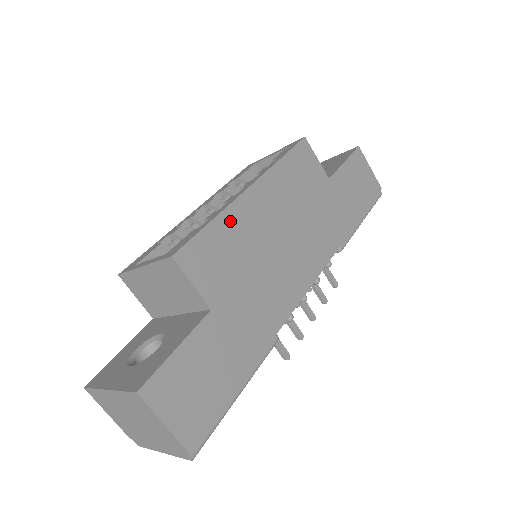
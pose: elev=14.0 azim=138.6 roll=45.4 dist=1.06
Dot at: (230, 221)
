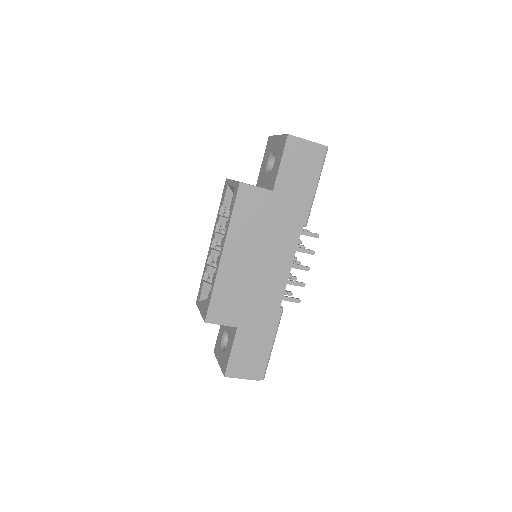
Dot at: (222, 282)
